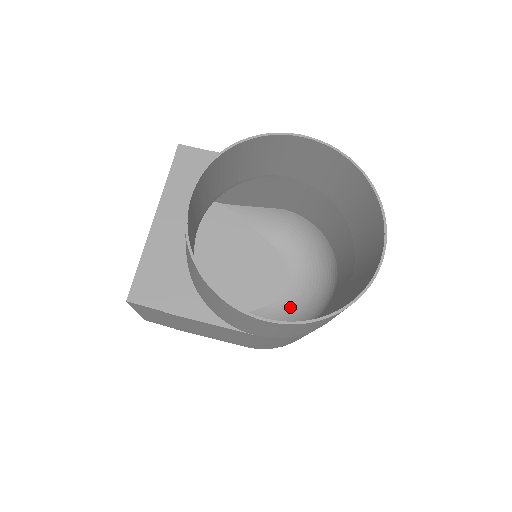
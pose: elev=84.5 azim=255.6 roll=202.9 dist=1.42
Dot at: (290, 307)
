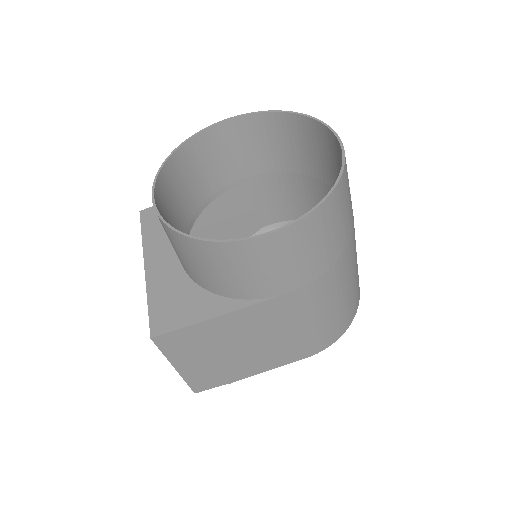
Dot at: occluded
